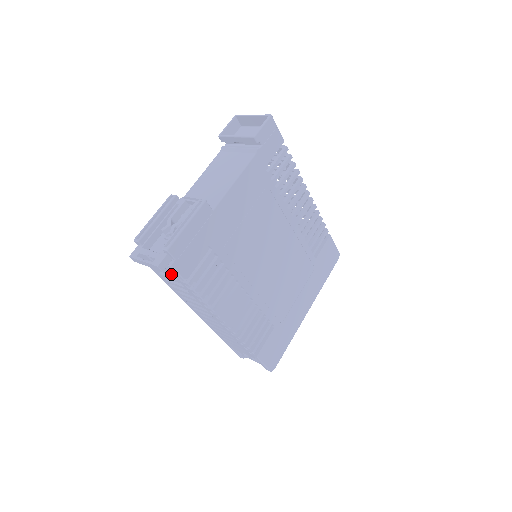
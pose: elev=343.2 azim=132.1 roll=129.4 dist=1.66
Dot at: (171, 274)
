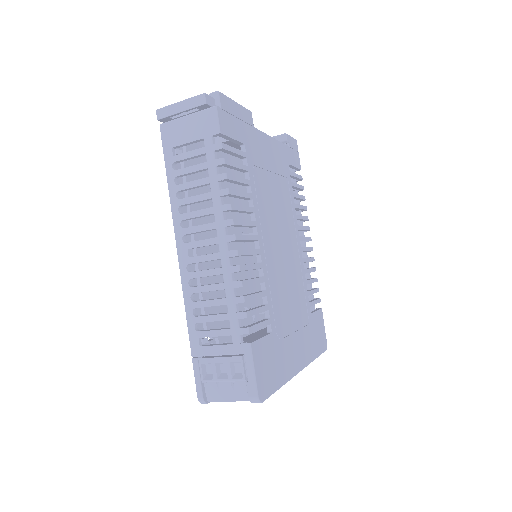
Dot at: (201, 134)
